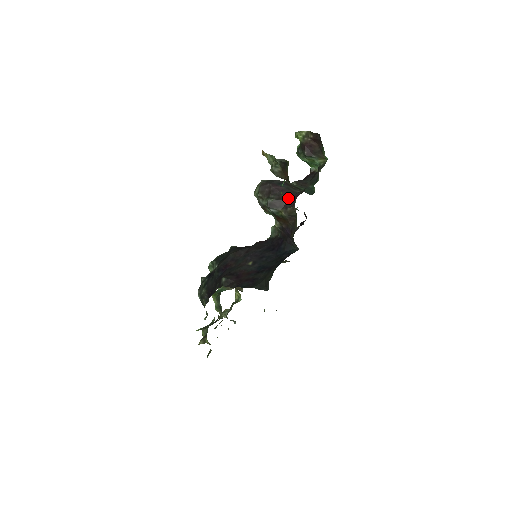
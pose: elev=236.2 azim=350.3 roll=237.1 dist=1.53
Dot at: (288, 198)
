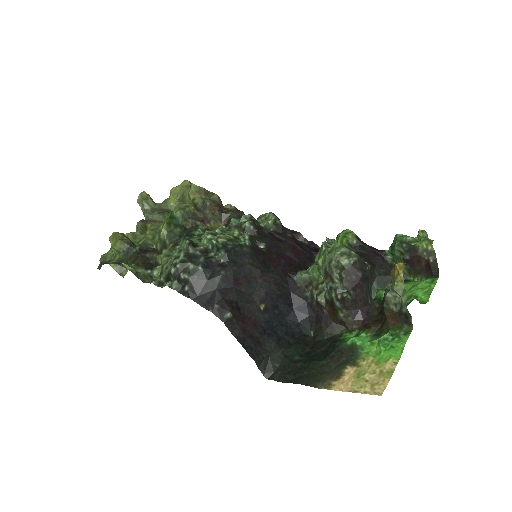
Dot at: (360, 307)
